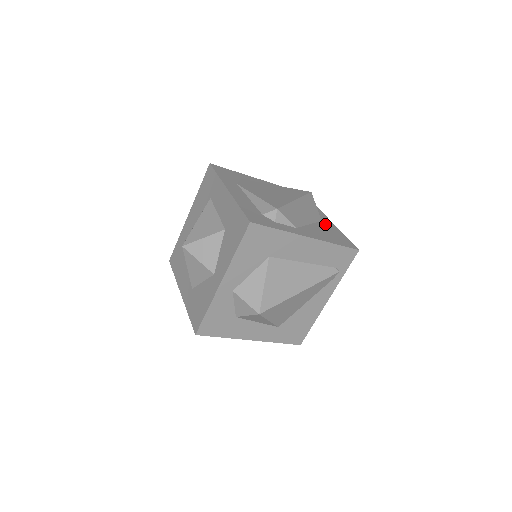
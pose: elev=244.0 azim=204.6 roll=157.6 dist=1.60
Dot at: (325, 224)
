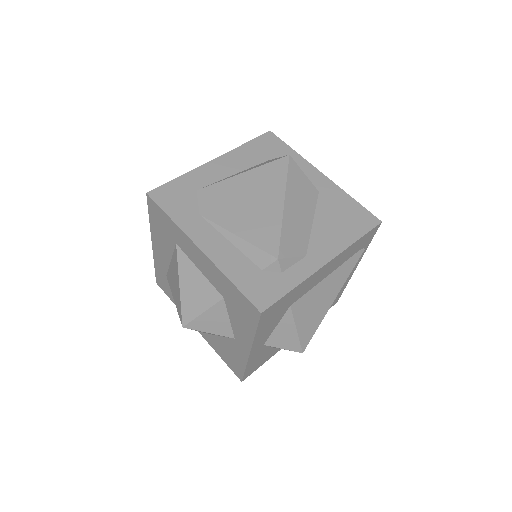
Dot at: (325, 197)
